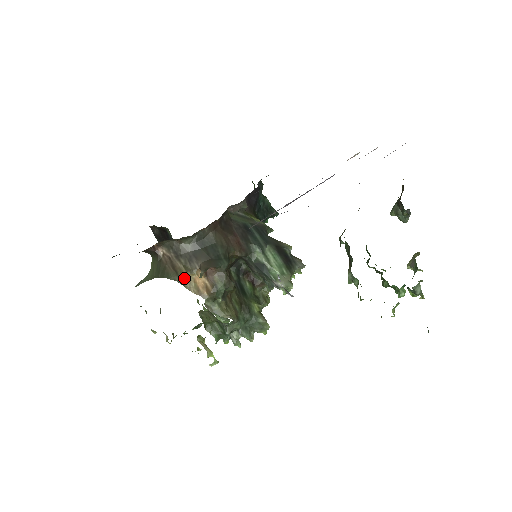
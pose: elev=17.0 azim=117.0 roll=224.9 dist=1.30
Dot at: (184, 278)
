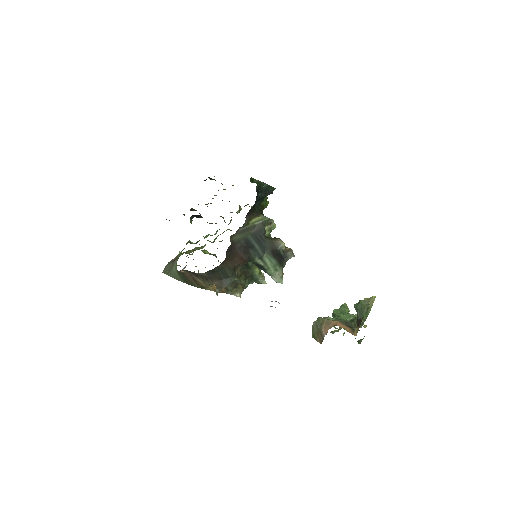
Dot at: (204, 287)
